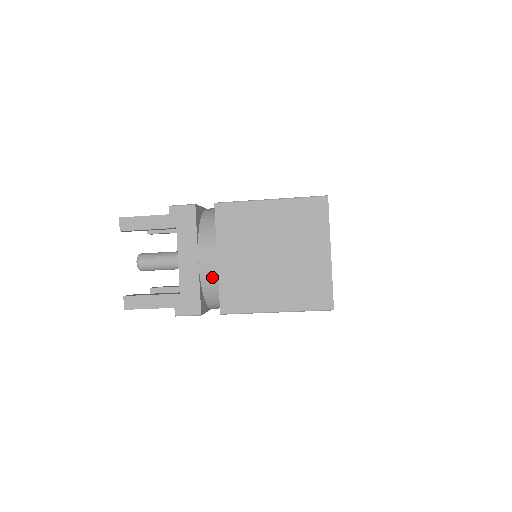
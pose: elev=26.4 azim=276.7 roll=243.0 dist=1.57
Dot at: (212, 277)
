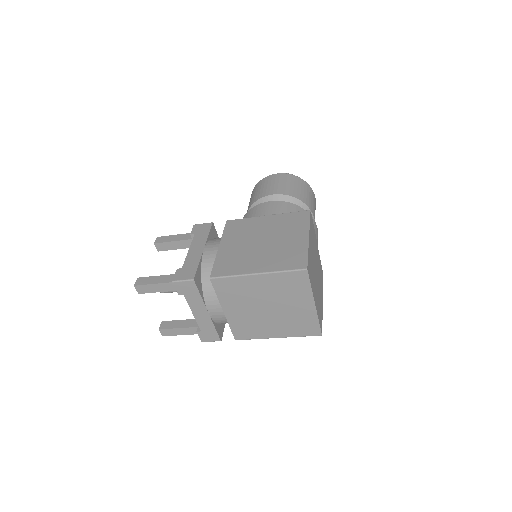
Dot at: (222, 320)
